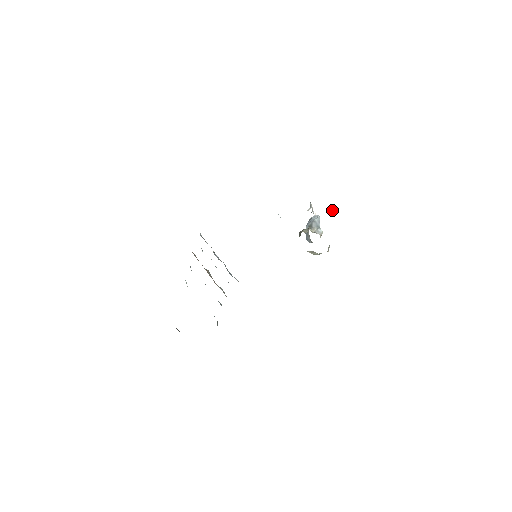
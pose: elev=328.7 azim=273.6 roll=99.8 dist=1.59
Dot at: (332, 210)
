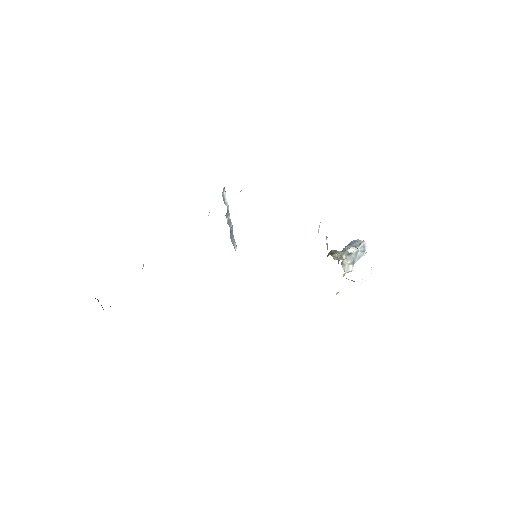
Dot at: (364, 280)
